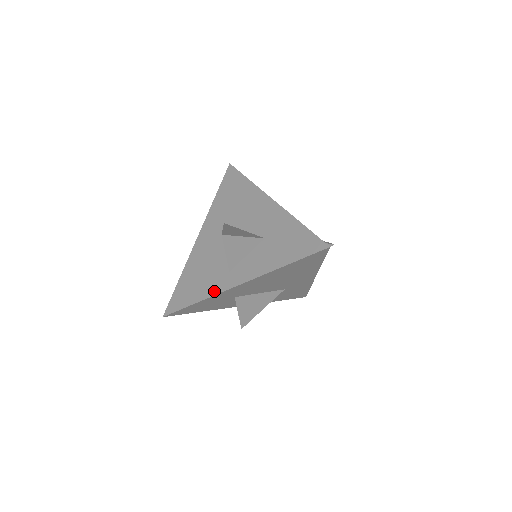
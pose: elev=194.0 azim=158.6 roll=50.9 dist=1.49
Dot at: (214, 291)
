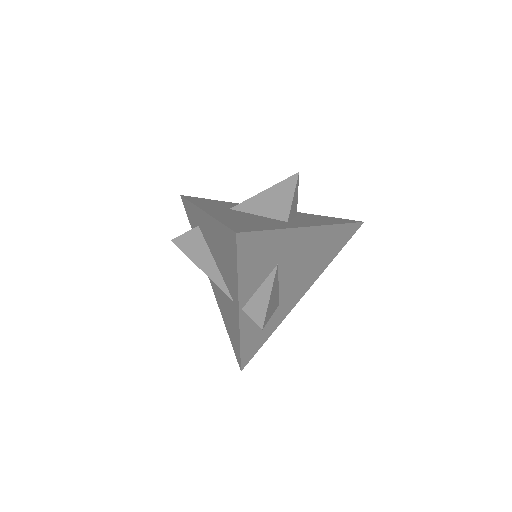
Dot at: (289, 226)
